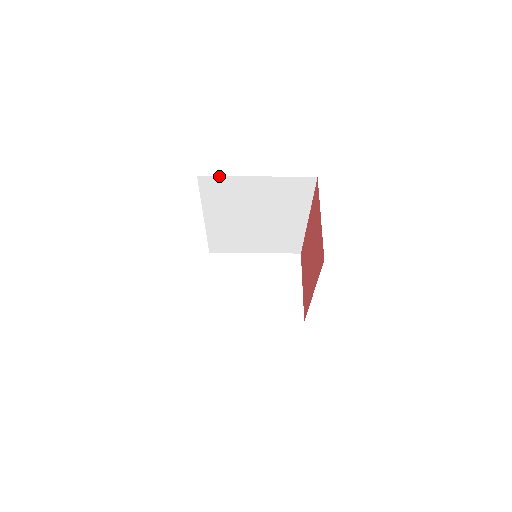
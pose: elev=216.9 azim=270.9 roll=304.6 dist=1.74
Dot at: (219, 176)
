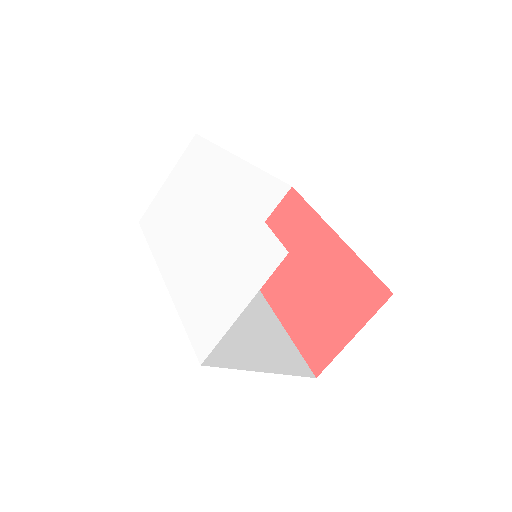
Dot at: occluded
